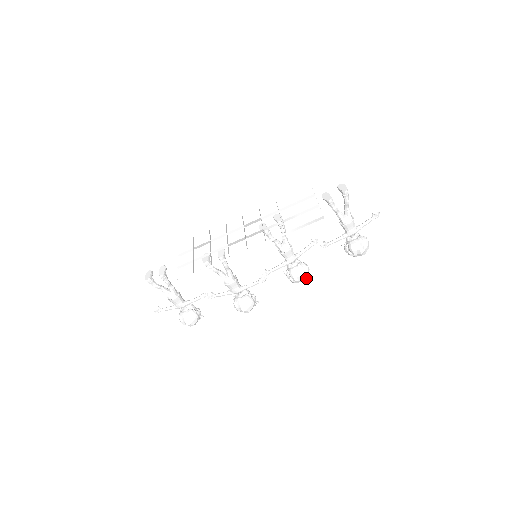
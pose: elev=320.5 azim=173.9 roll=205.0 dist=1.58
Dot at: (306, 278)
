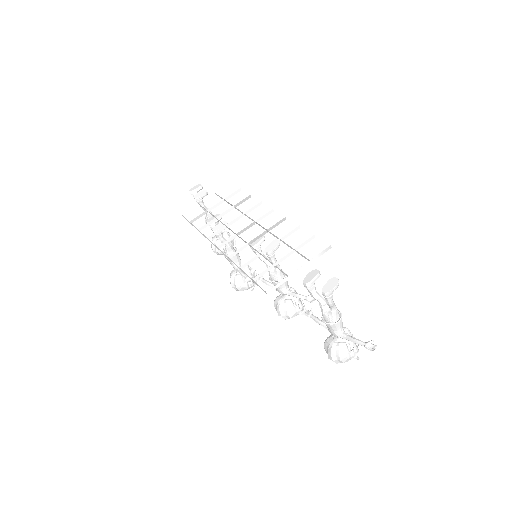
Dot at: (285, 318)
